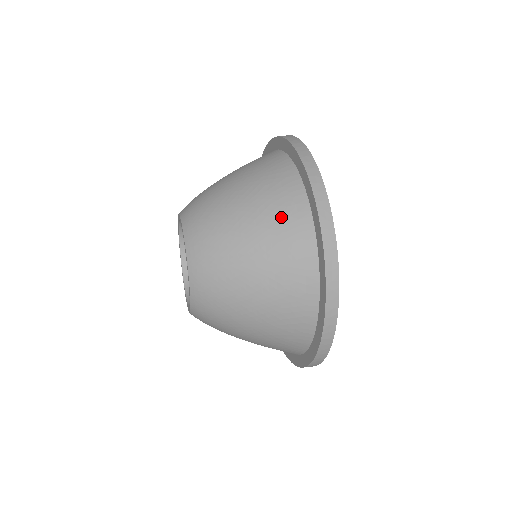
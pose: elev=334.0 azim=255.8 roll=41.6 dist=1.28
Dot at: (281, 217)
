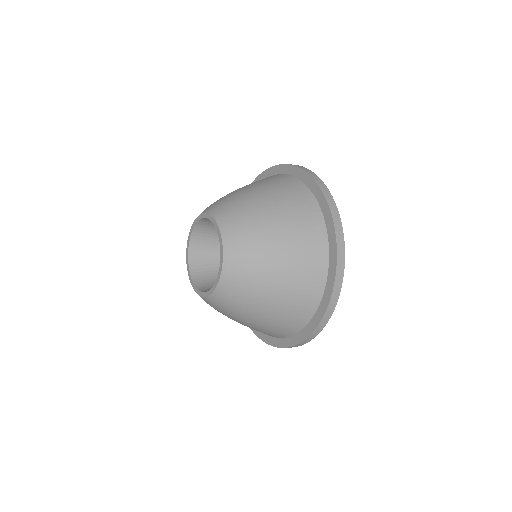
Dot at: (299, 210)
